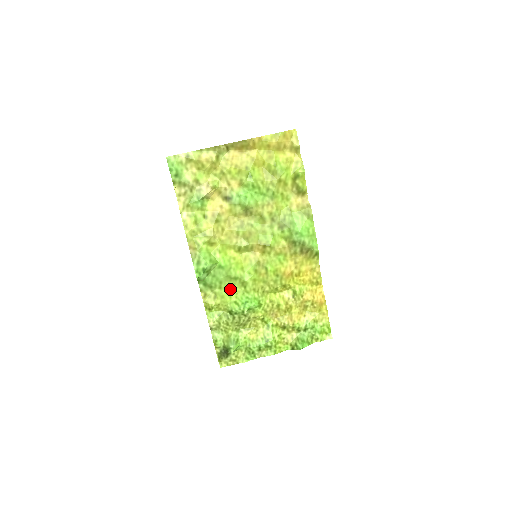
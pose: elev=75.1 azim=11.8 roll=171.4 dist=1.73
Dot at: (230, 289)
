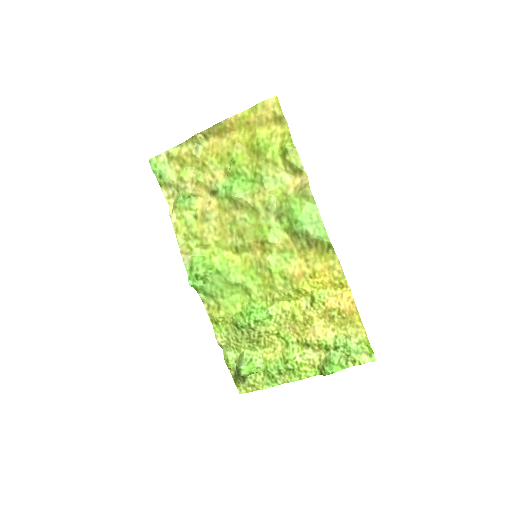
Dot at: (234, 298)
